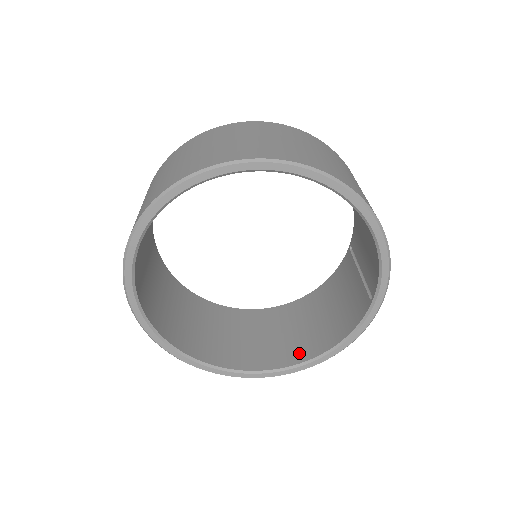
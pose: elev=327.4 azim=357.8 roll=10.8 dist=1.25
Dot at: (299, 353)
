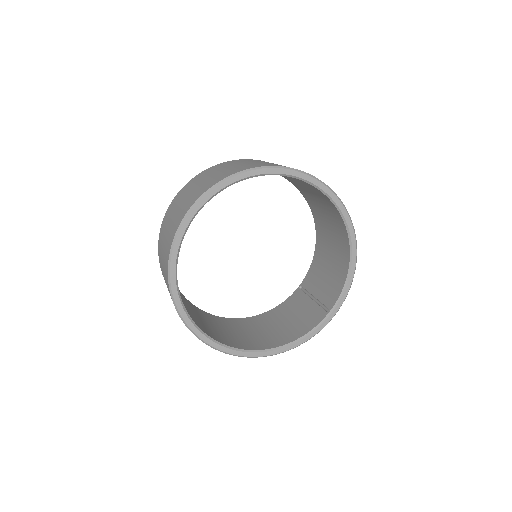
Dot at: (258, 344)
